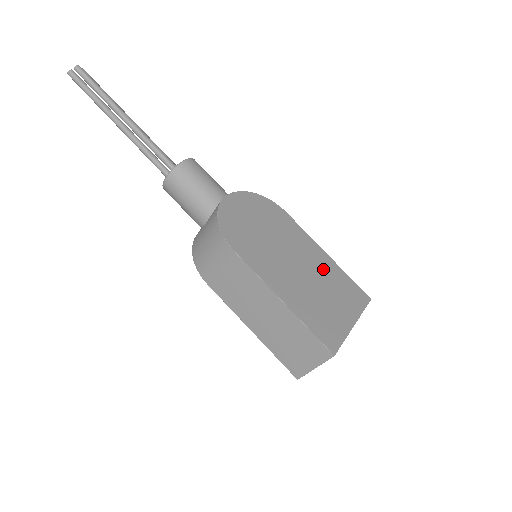
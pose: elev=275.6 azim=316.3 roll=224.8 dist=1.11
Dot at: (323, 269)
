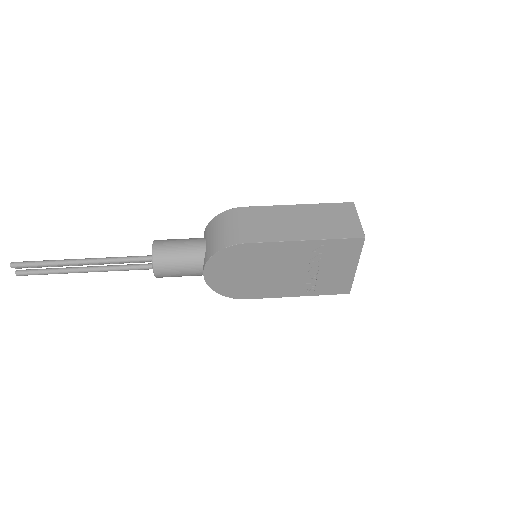
Dot at: occluded
